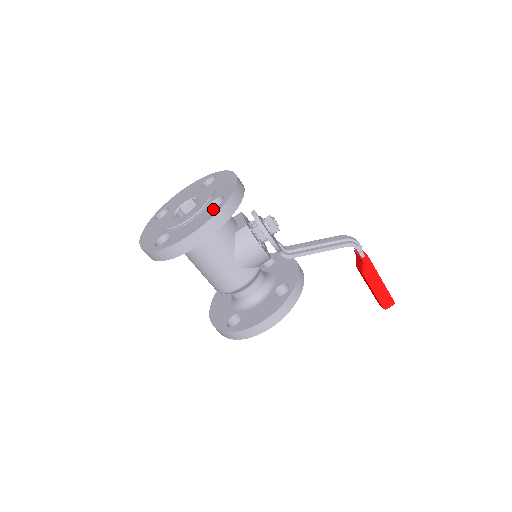
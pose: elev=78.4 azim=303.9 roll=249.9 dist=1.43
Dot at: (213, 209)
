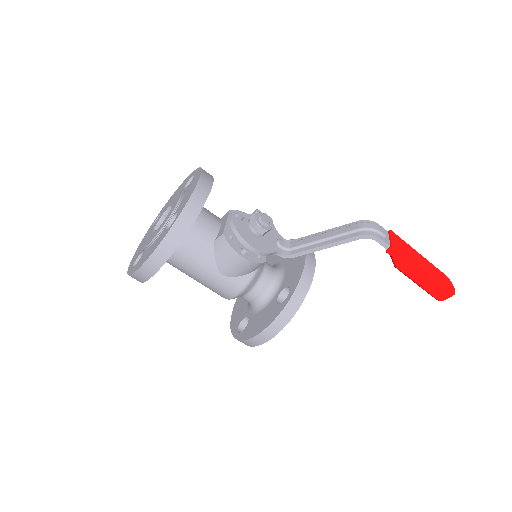
Dot at: (165, 231)
